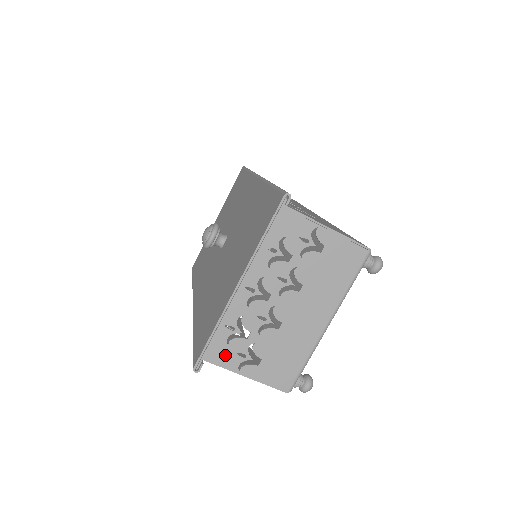
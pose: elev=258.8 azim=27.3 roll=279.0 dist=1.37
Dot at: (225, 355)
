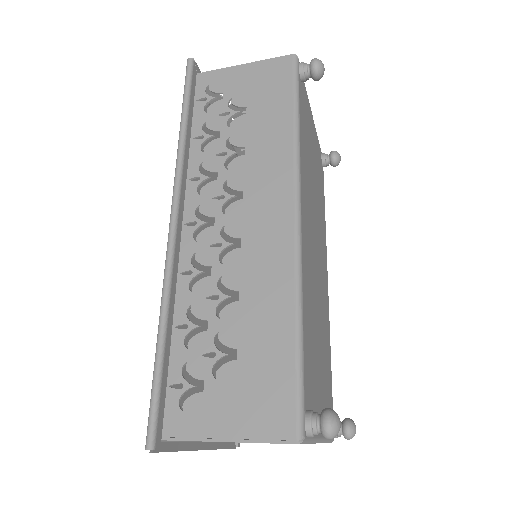
Dot at: occluded
